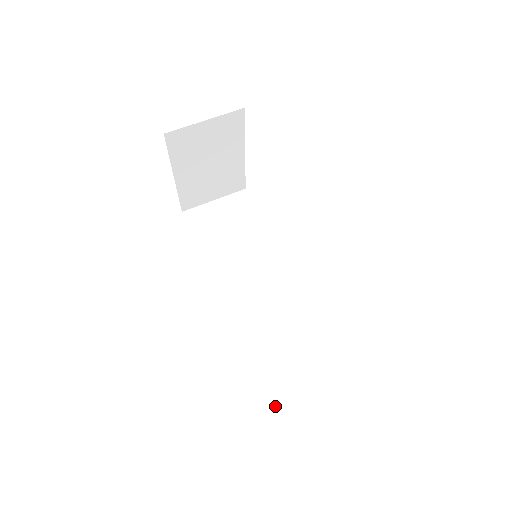
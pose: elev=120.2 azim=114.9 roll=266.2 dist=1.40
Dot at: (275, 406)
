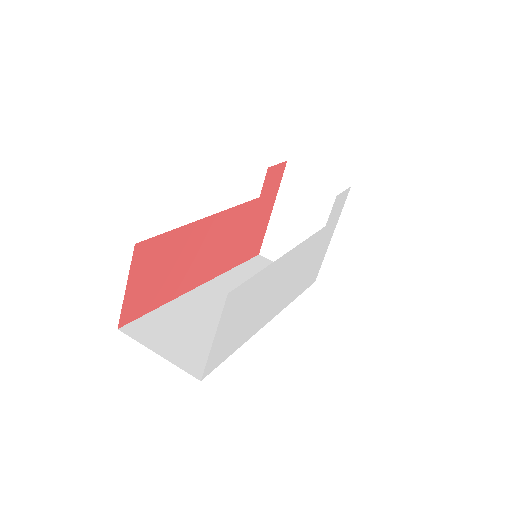
Dot at: (131, 323)
